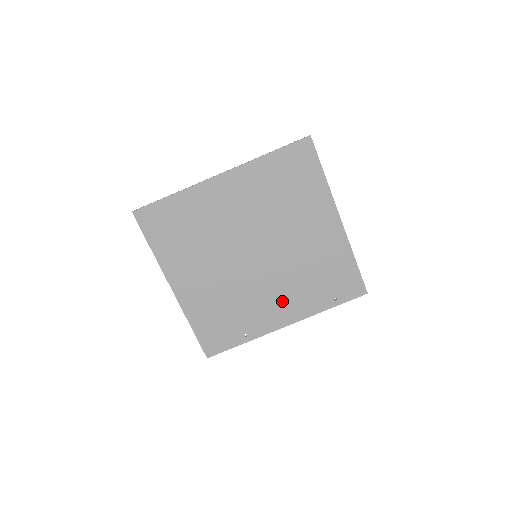
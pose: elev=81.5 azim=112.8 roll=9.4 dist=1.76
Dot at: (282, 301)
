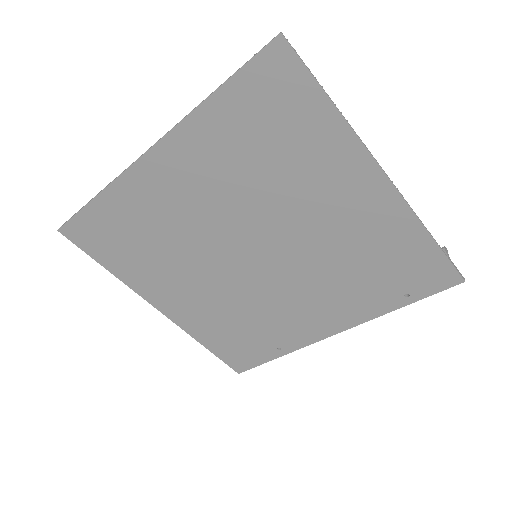
Dot at: (318, 307)
